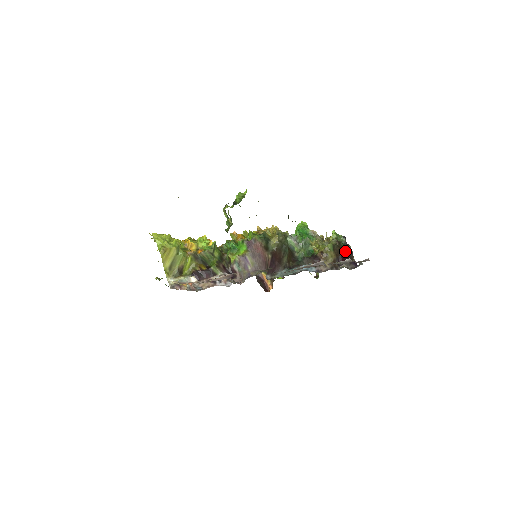
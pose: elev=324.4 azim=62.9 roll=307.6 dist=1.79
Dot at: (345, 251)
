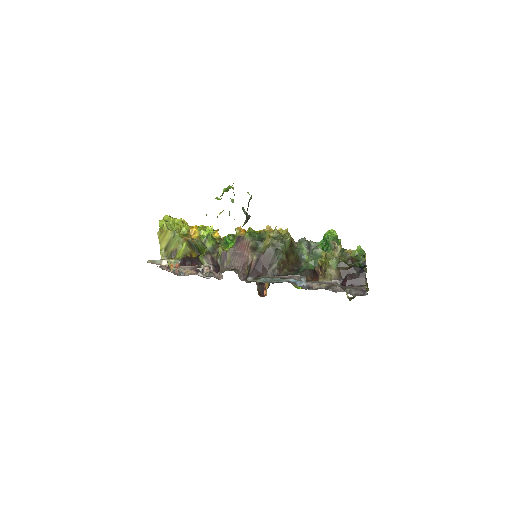
Dot at: (356, 272)
